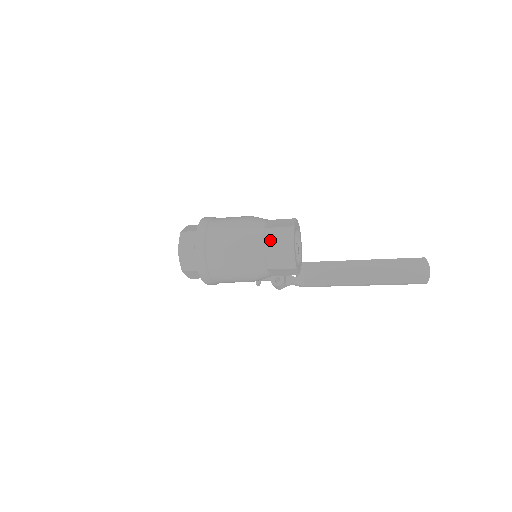
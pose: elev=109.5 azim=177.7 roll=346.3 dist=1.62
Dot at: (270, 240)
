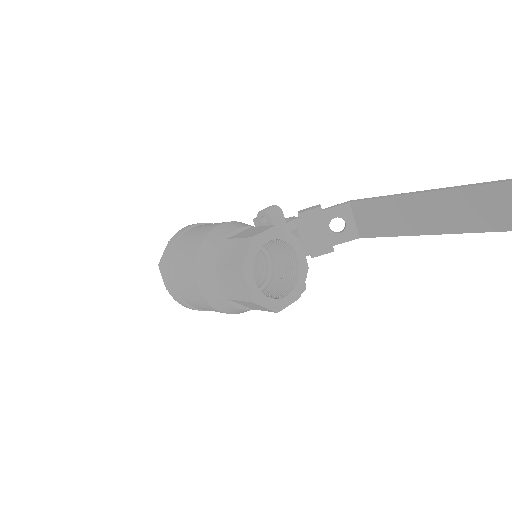
Dot at: (227, 288)
